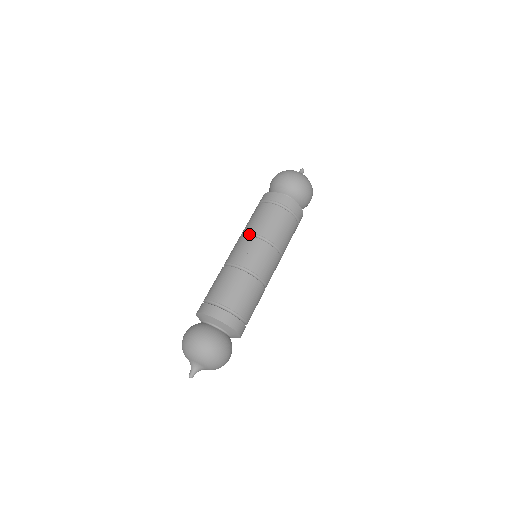
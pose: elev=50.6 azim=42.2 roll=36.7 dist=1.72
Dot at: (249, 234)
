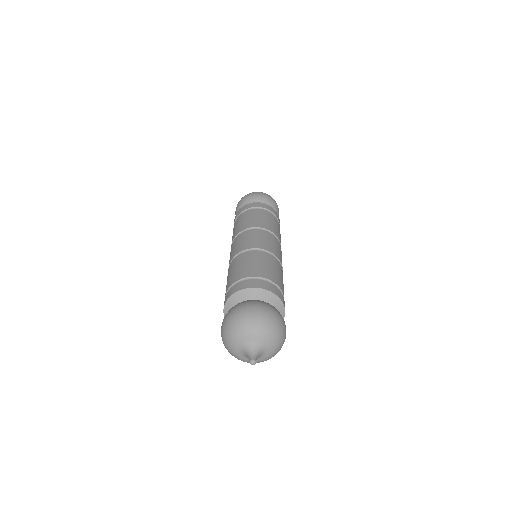
Dot at: occluded
